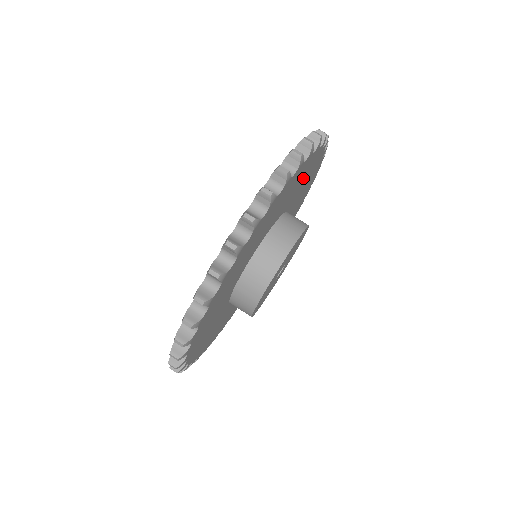
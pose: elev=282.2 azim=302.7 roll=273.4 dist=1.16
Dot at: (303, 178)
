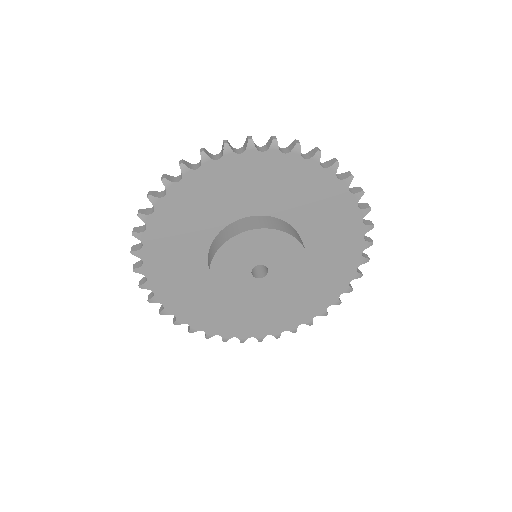
Dot at: (281, 184)
